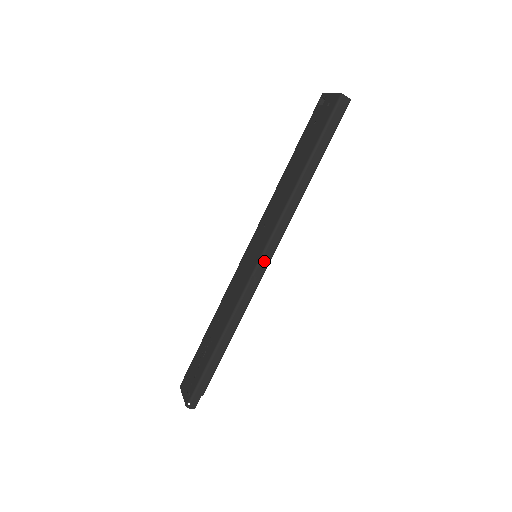
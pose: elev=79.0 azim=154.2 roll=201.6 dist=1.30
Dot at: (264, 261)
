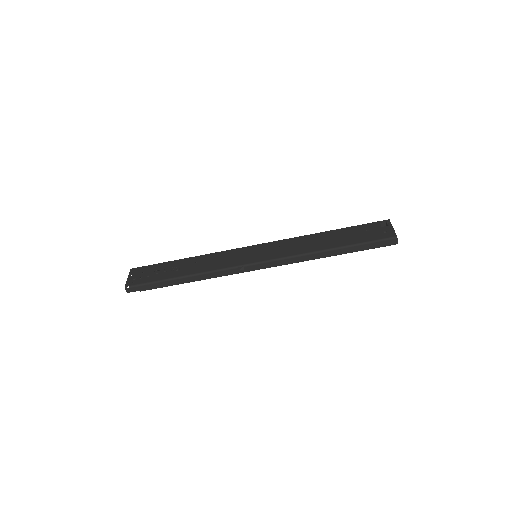
Dot at: (258, 266)
